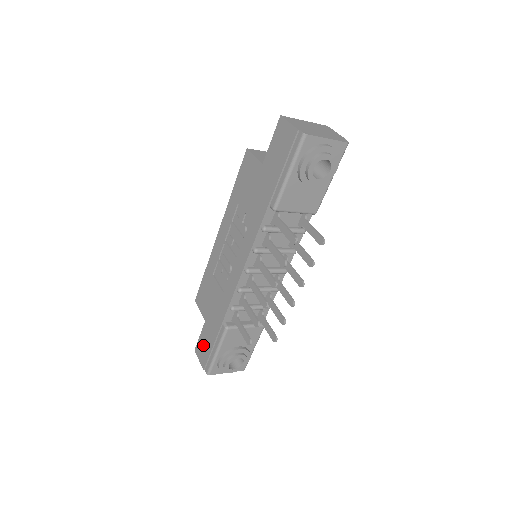
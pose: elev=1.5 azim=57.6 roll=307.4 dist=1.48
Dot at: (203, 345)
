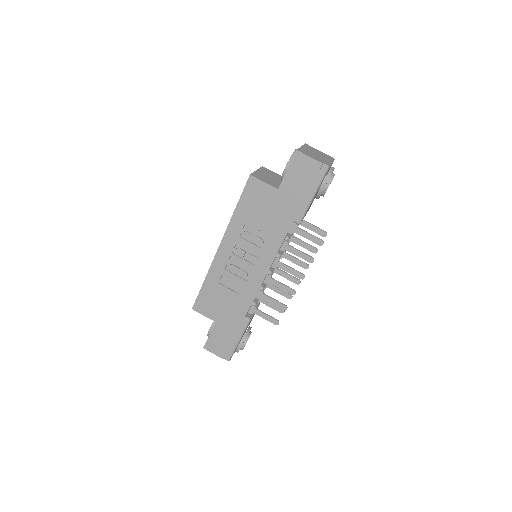
Dot at: (218, 341)
